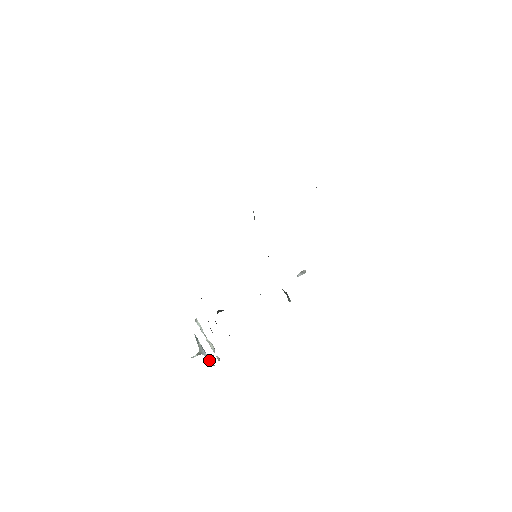
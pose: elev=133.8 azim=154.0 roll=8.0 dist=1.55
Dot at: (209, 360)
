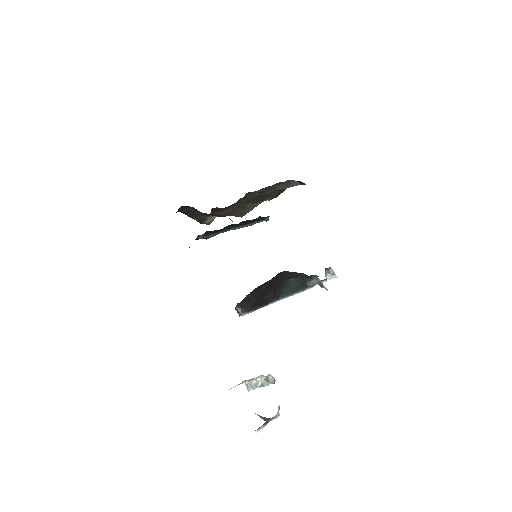
Dot at: (276, 414)
